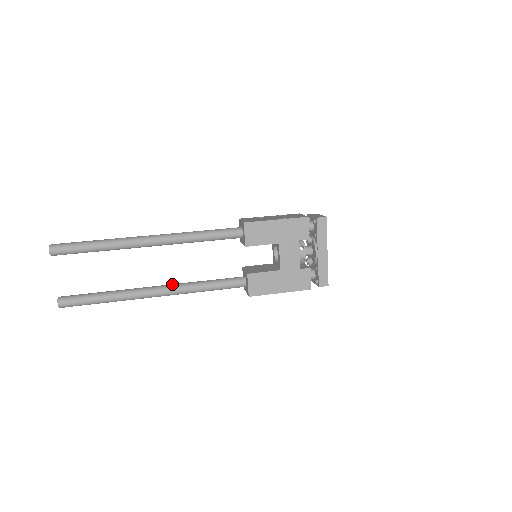
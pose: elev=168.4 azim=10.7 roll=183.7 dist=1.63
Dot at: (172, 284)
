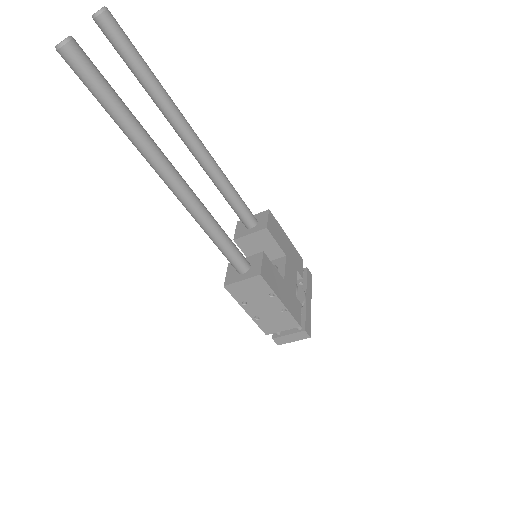
Dot at: occluded
